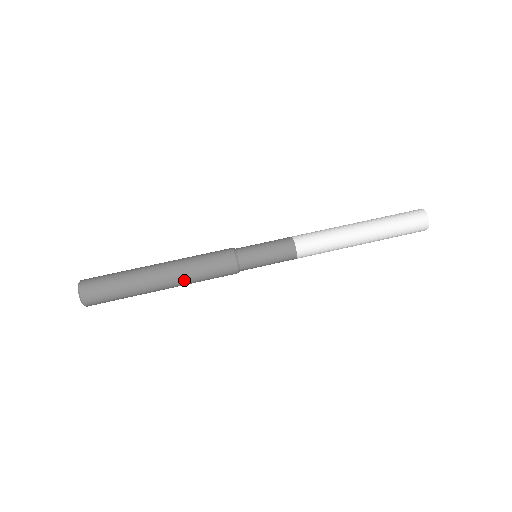
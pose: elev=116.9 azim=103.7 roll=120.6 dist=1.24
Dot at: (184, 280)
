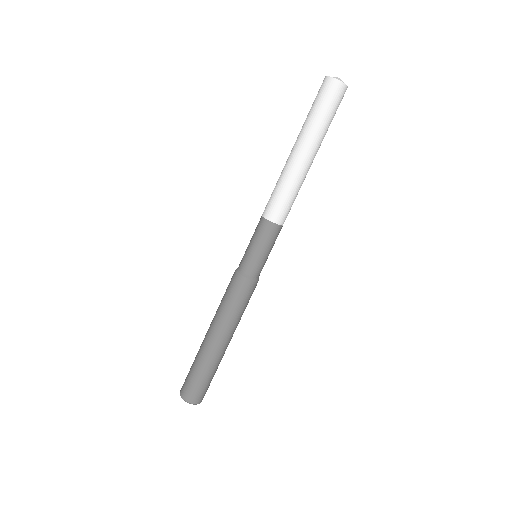
Dot at: (236, 326)
